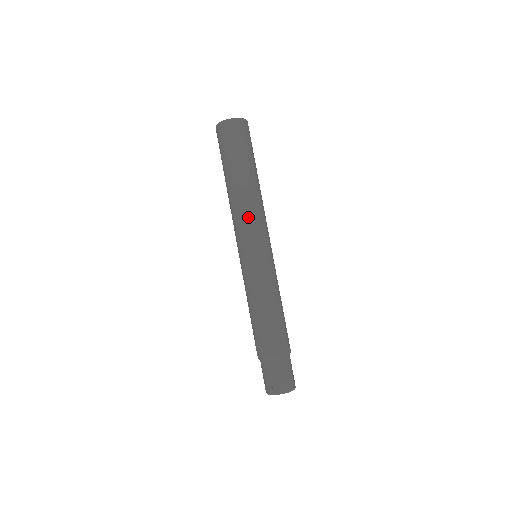
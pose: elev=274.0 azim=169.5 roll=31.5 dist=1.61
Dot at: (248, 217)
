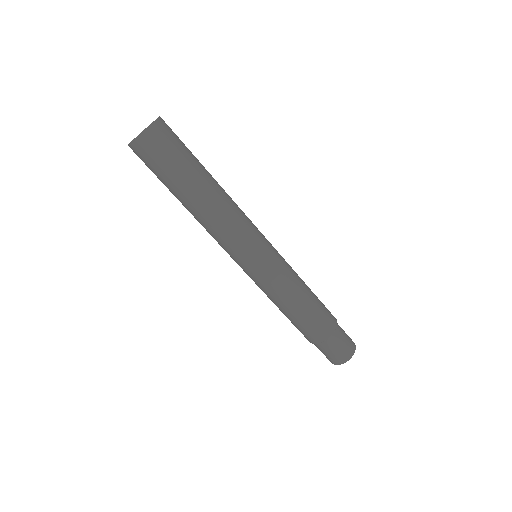
Dot at: (220, 237)
